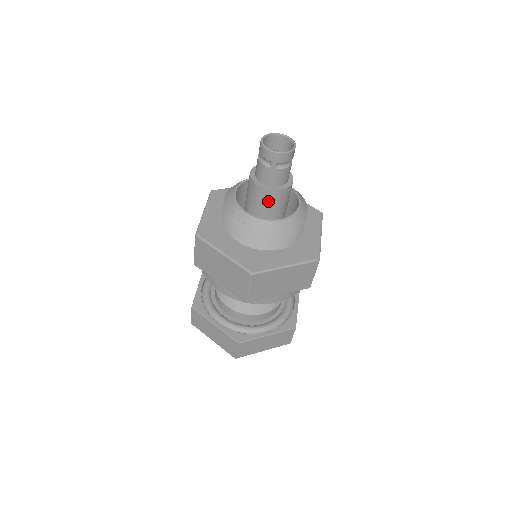
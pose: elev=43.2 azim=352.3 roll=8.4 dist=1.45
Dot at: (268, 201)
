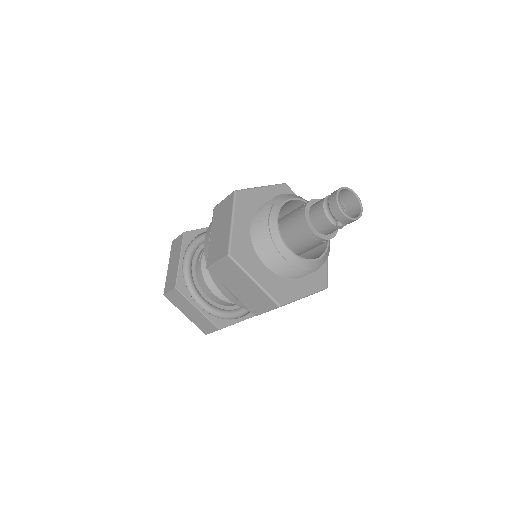
Dot at: (313, 244)
